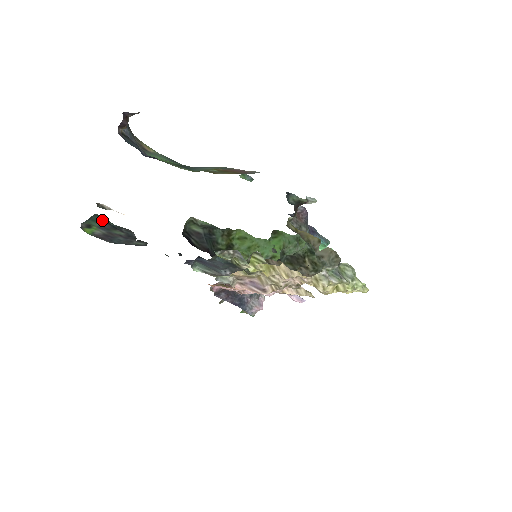
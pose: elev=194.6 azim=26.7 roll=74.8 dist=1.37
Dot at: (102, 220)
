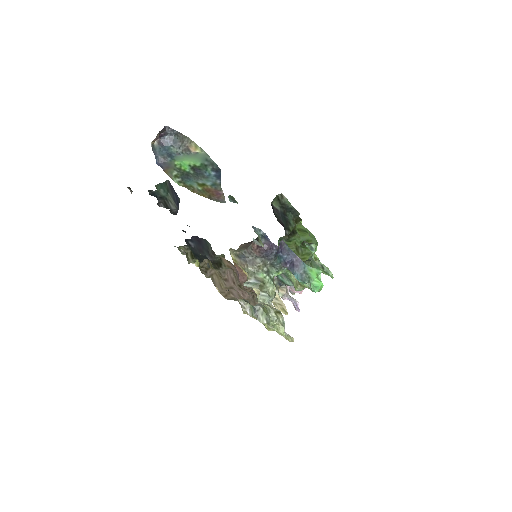
Dot at: (163, 187)
